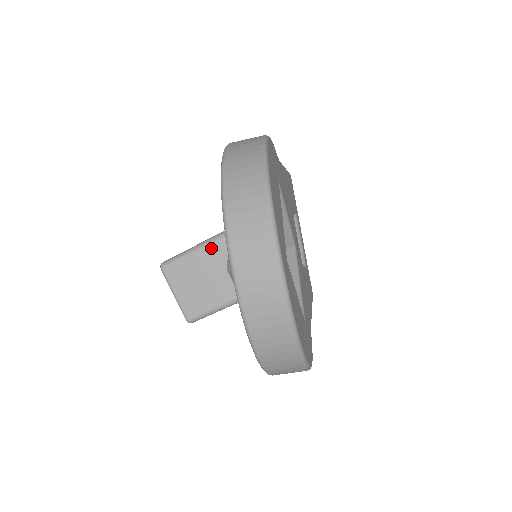
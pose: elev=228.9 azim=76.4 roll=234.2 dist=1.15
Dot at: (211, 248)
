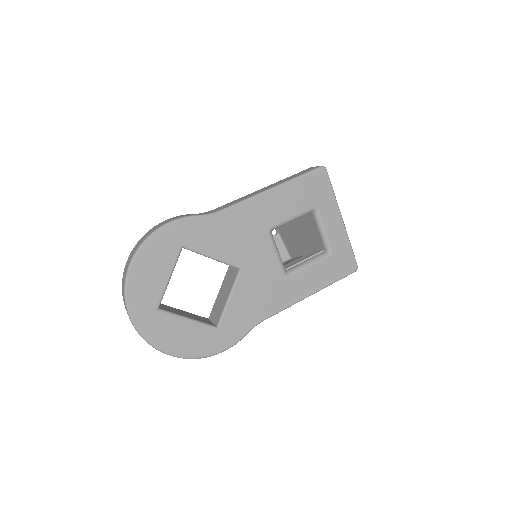
Dot at: occluded
